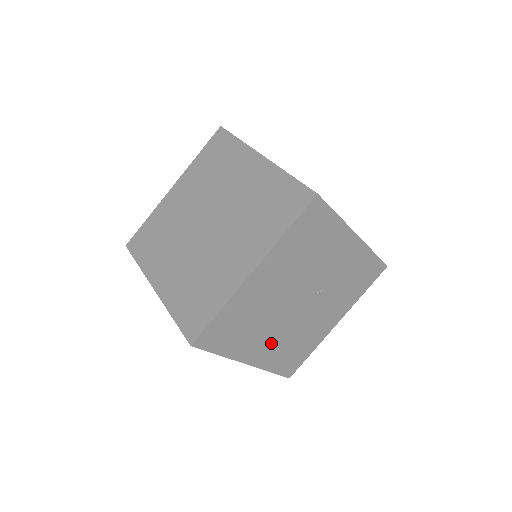
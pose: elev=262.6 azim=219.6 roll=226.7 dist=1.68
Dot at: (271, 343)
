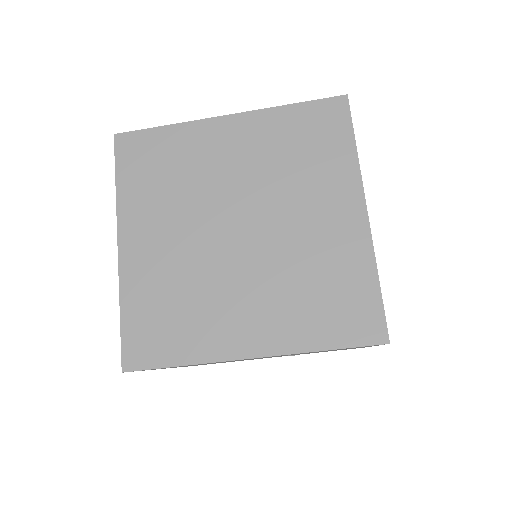
Dot at: occluded
